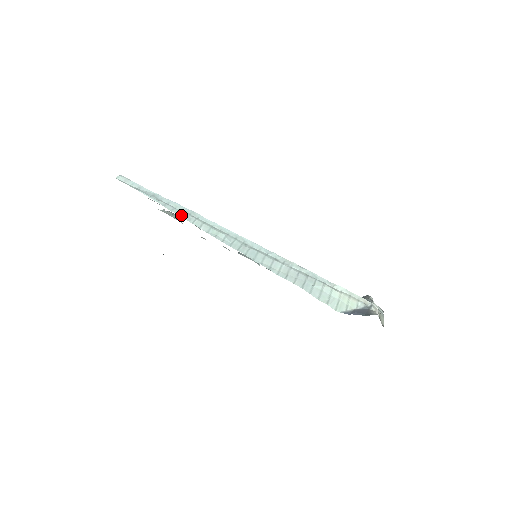
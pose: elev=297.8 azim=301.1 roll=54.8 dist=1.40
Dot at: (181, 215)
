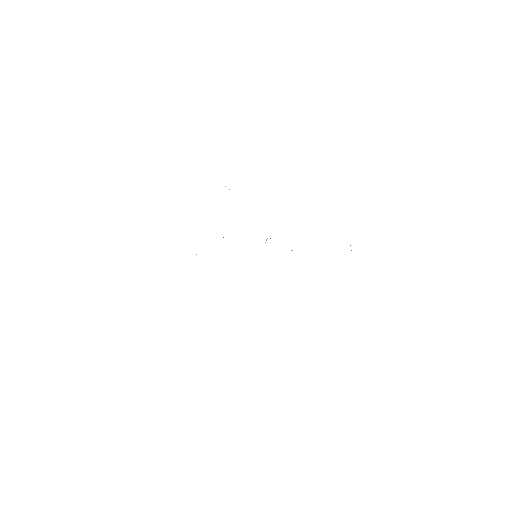
Dot at: (225, 186)
